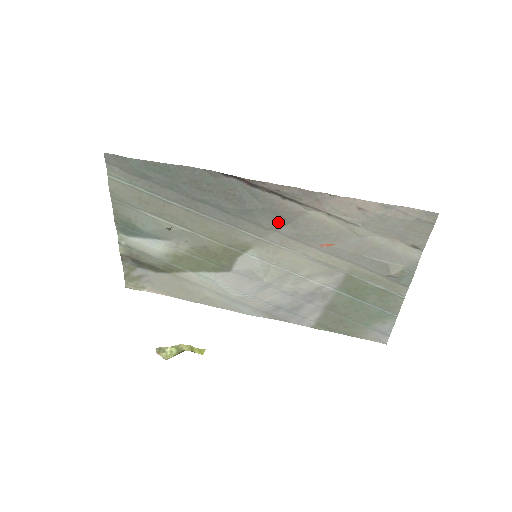
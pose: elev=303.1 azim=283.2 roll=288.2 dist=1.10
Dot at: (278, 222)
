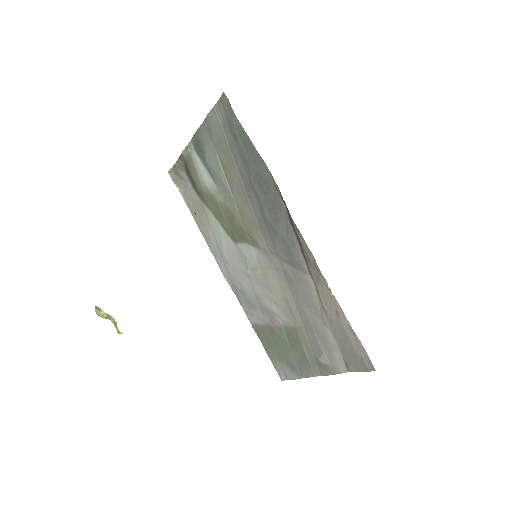
Dot at: (286, 257)
